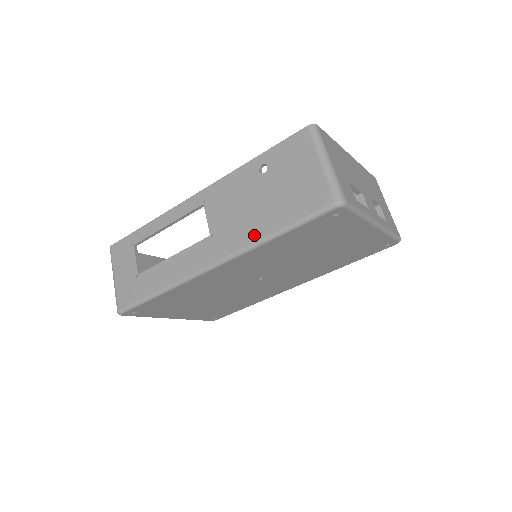
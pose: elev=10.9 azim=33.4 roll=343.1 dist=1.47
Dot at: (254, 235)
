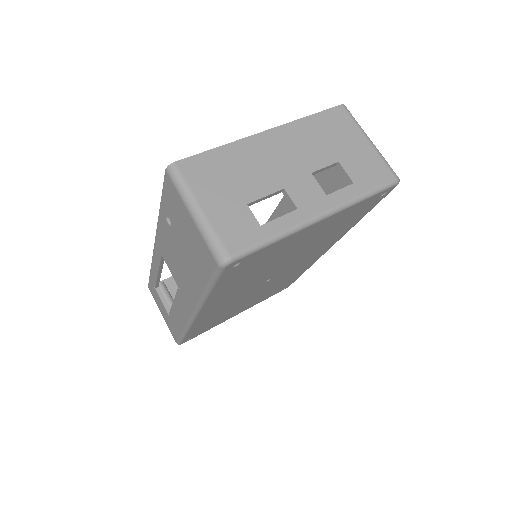
Dot at: (195, 292)
